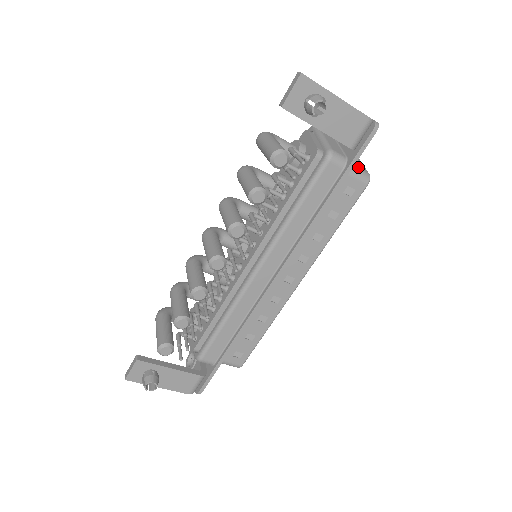
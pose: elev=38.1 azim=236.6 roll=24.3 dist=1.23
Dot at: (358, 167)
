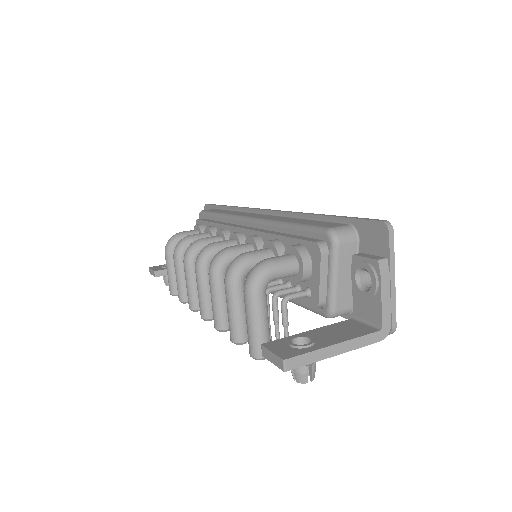
Dot at: occluded
